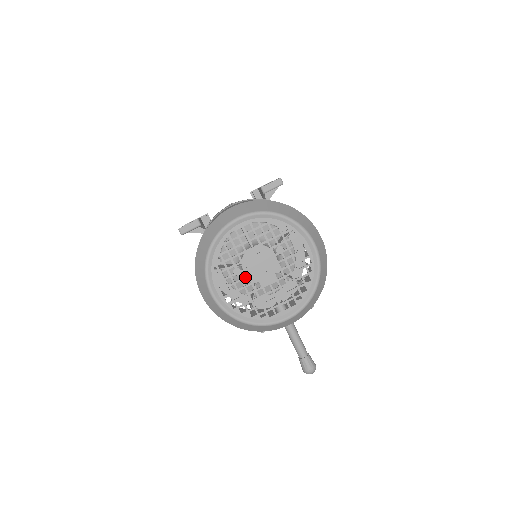
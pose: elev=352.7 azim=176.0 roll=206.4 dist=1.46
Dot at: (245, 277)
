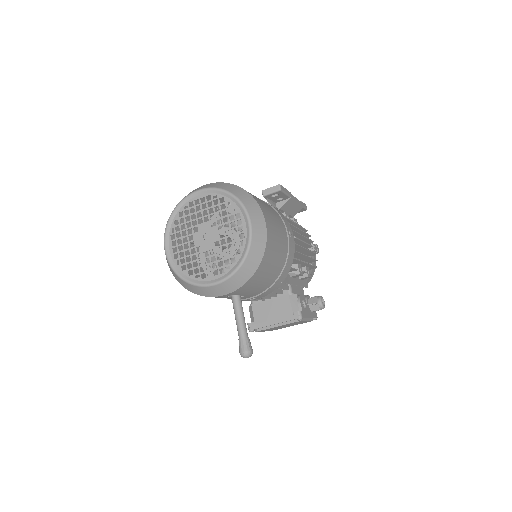
Dot at: (192, 240)
